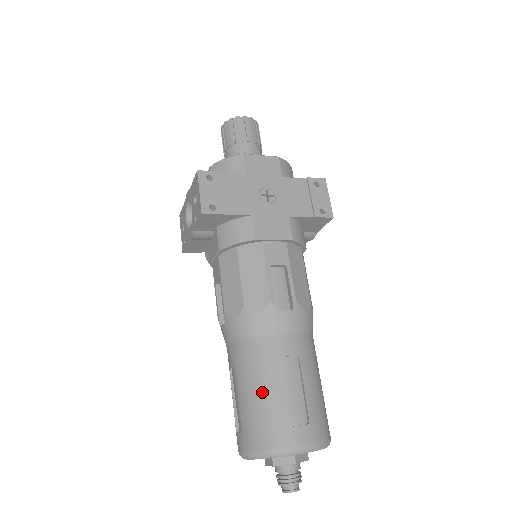
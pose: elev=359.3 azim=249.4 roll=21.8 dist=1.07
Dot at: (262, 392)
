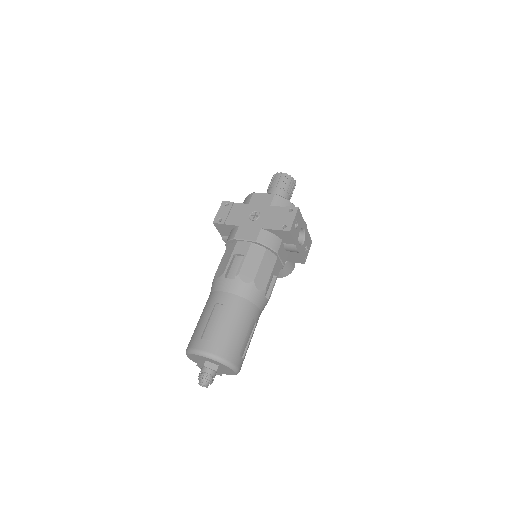
Dot at: (200, 320)
